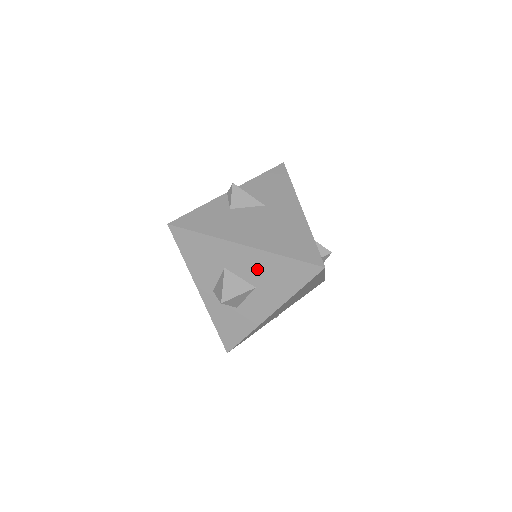
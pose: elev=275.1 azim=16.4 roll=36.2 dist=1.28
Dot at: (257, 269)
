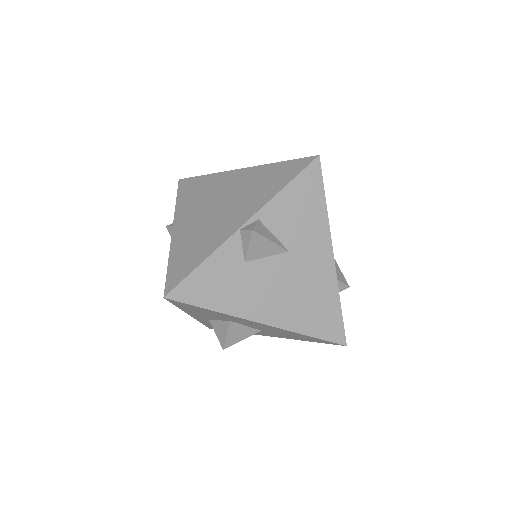
Dot at: (270, 329)
